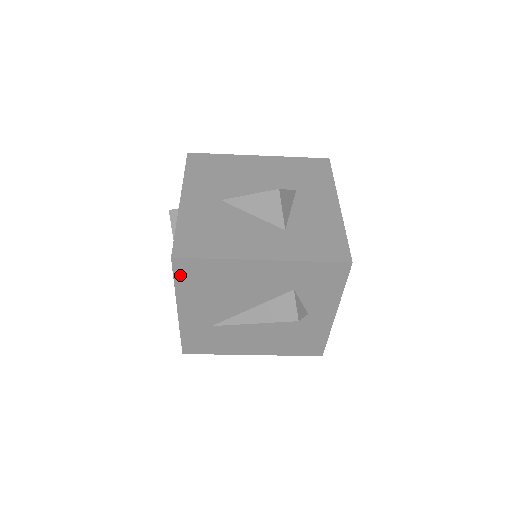
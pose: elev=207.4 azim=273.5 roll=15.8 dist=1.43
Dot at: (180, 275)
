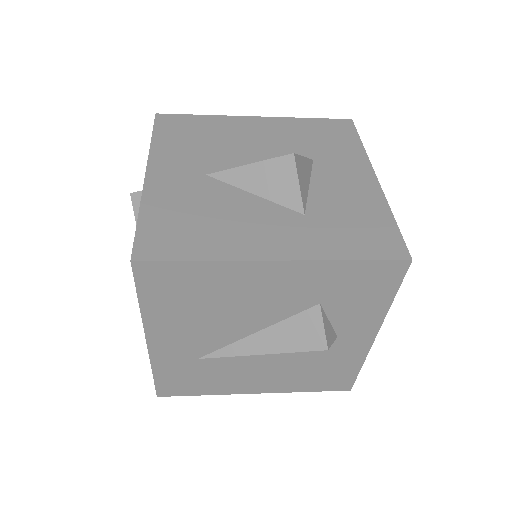
Dot at: (147, 288)
